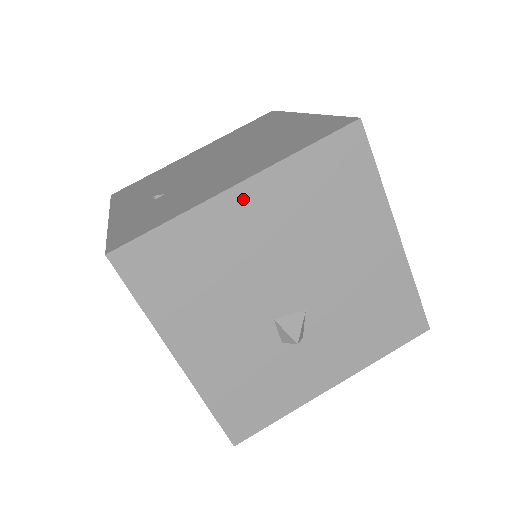
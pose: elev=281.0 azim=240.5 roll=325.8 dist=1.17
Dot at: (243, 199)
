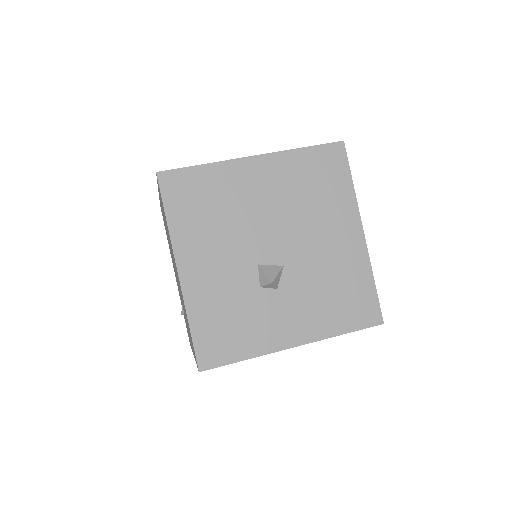
Dot at: (256, 167)
